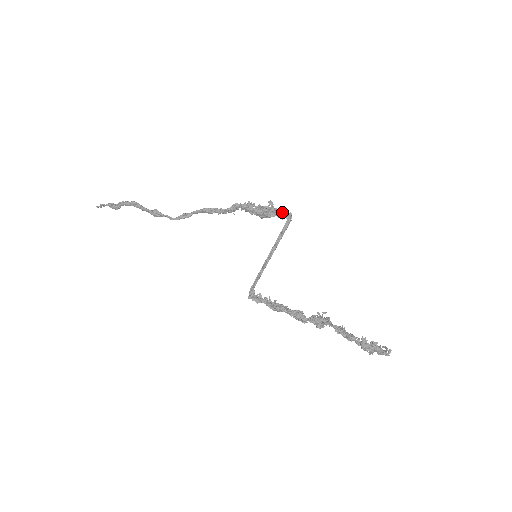
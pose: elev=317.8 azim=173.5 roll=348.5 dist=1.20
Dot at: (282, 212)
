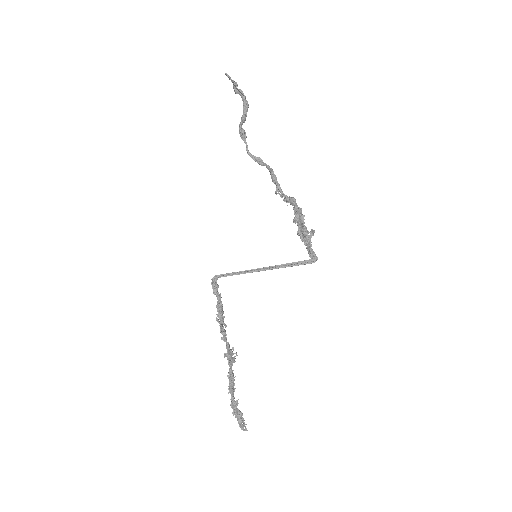
Dot at: (311, 250)
